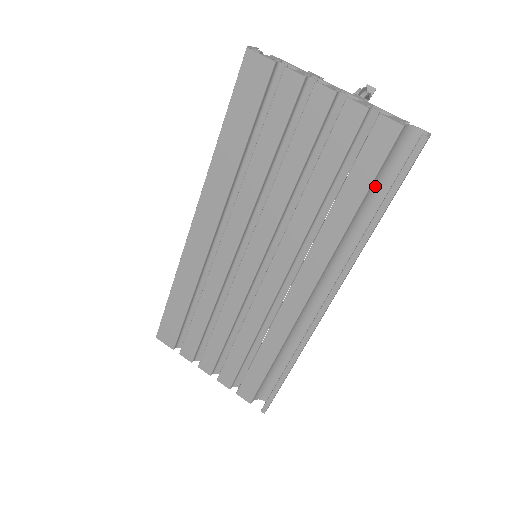
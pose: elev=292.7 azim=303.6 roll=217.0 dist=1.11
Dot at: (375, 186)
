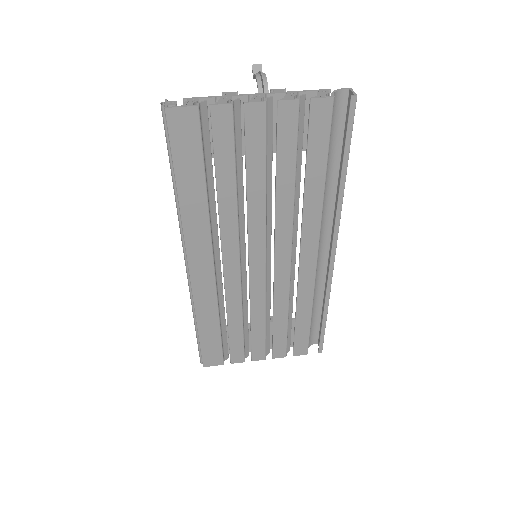
Dot at: occluded
